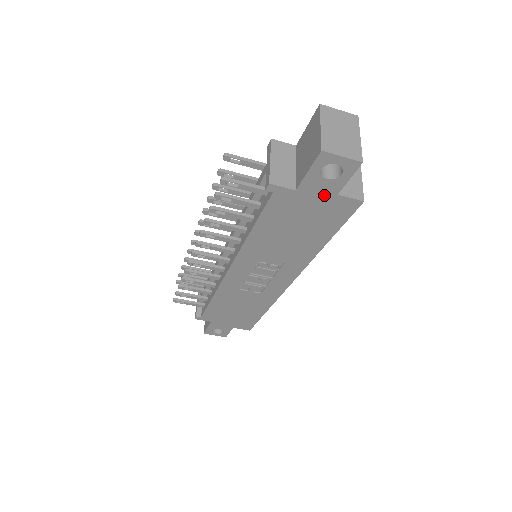
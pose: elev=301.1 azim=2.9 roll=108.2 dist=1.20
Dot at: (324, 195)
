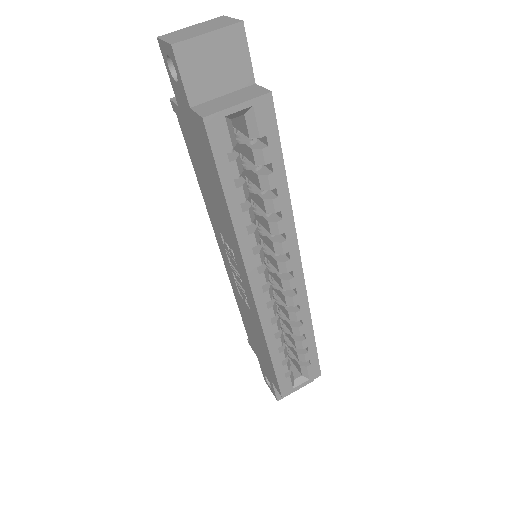
Dot at: (188, 111)
